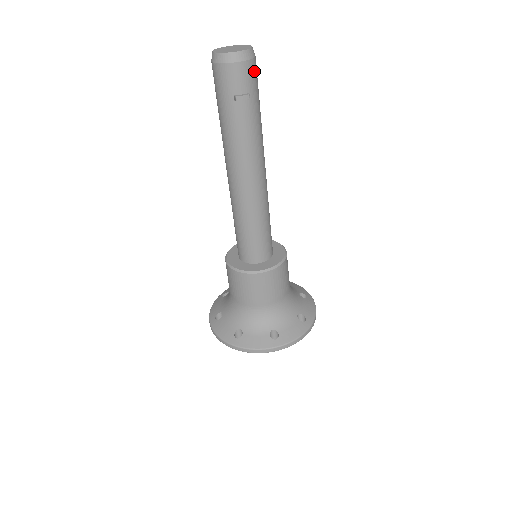
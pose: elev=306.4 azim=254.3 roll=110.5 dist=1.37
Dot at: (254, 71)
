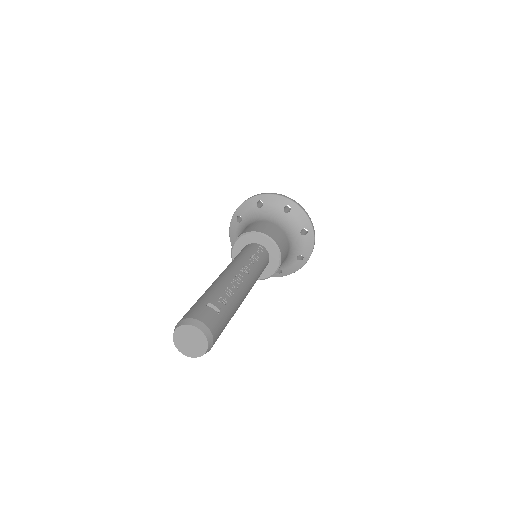
Dot at: occluded
